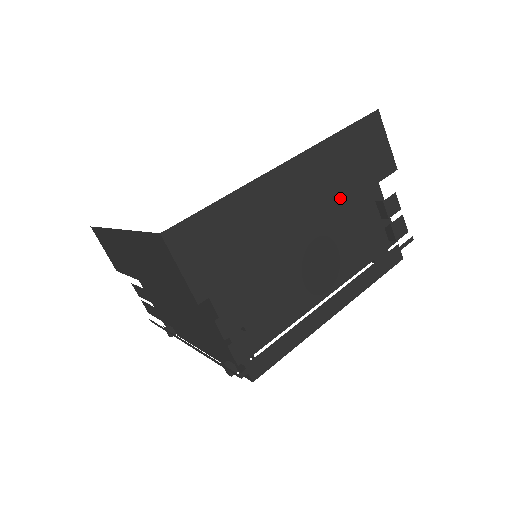
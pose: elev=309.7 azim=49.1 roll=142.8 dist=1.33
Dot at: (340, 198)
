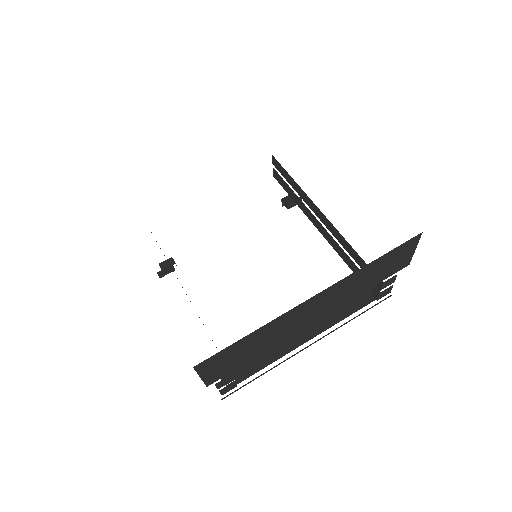
Dot at: (348, 298)
